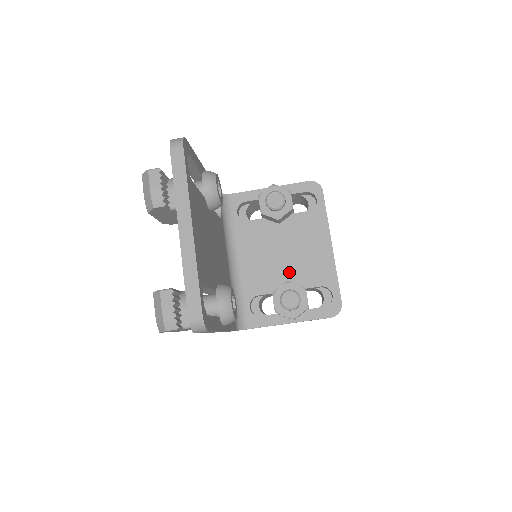
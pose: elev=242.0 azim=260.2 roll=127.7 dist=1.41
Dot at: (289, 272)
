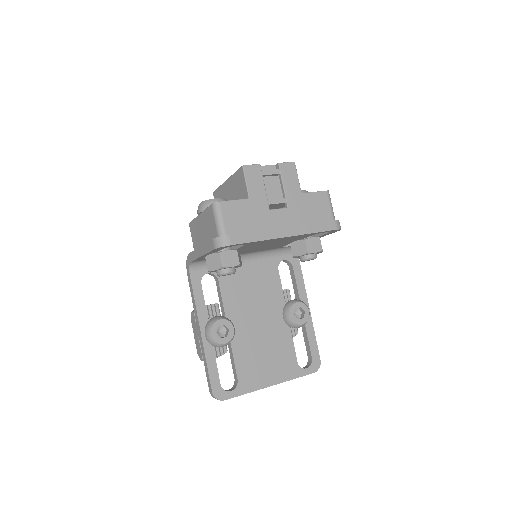
Dot at: (283, 243)
